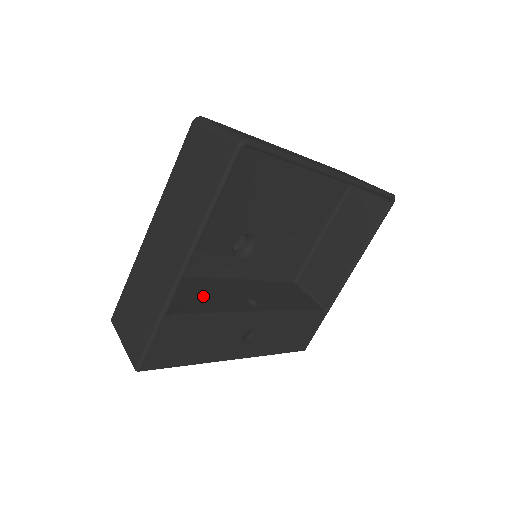
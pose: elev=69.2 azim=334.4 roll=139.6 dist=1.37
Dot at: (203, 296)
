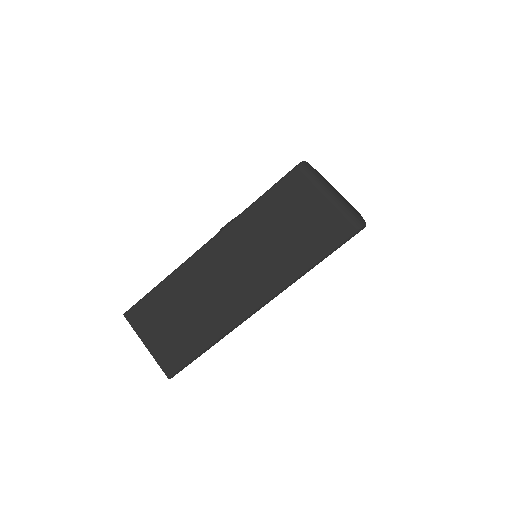
Dot at: occluded
